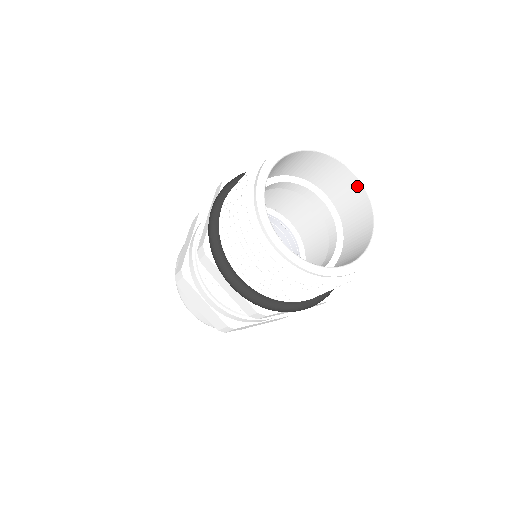
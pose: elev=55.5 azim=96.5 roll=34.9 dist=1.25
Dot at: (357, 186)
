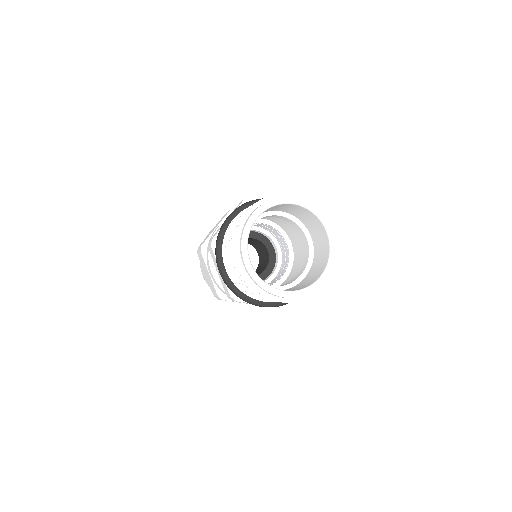
Dot at: (300, 208)
